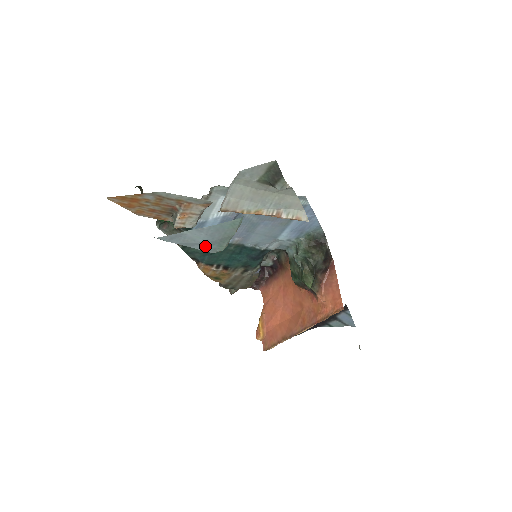
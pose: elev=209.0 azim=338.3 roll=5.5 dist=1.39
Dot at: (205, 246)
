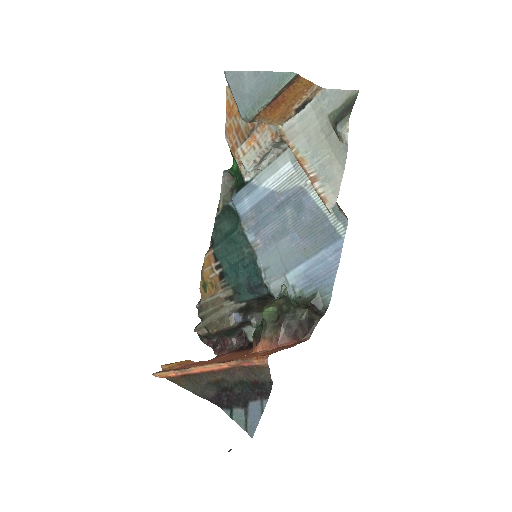
Dot at: (244, 101)
